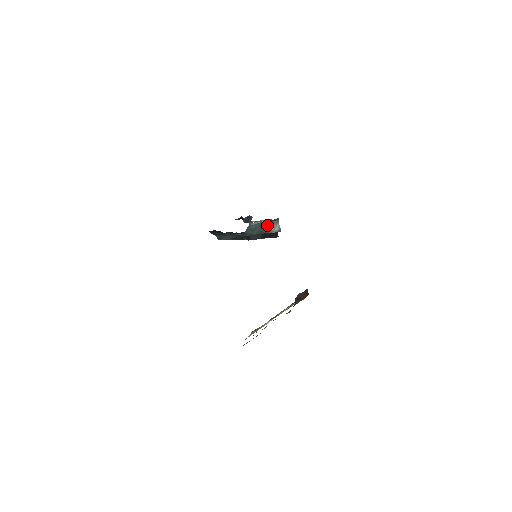
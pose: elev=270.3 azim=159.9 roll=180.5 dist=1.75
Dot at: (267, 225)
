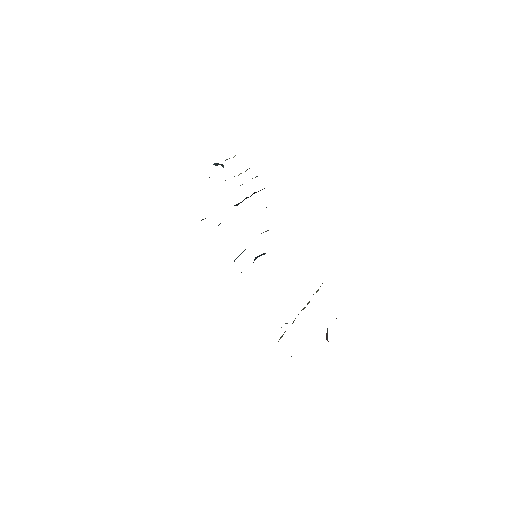
Dot at: occluded
